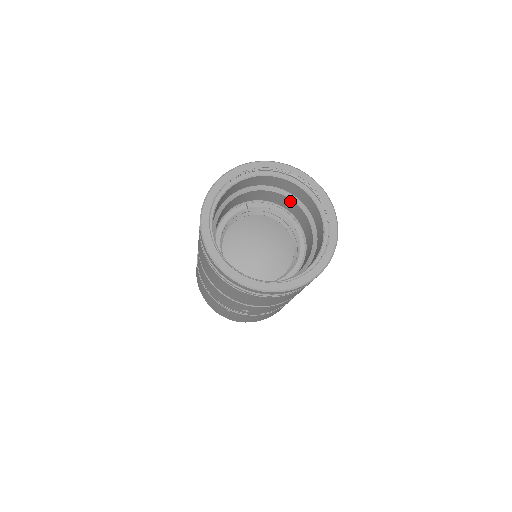
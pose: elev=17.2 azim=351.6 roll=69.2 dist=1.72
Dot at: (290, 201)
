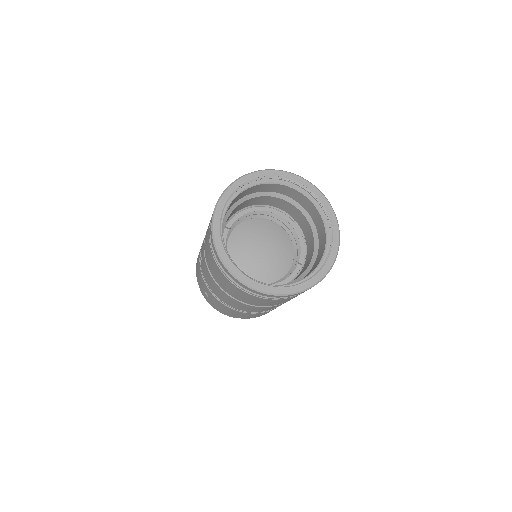
Dot at: (259, 198)
